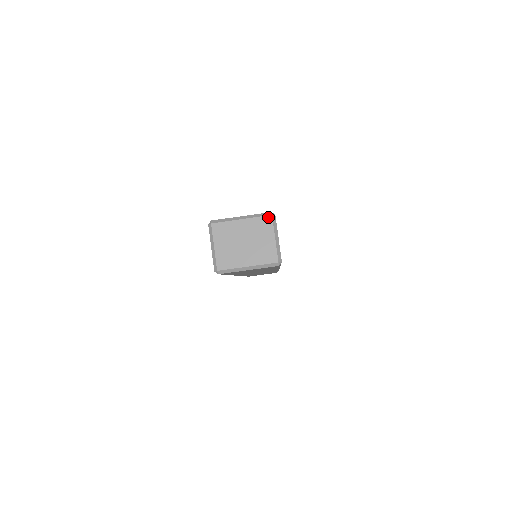
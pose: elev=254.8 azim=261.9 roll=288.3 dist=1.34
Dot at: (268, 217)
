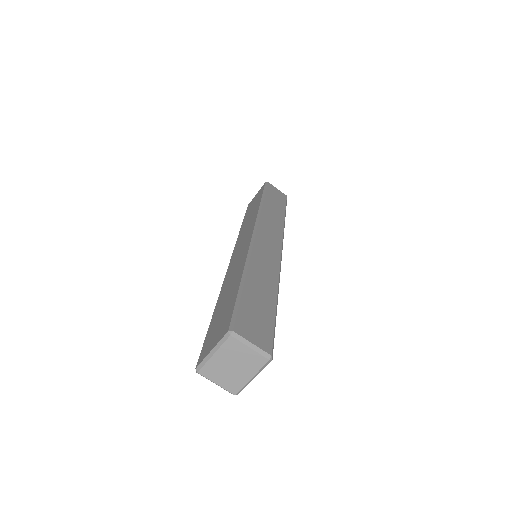
Dot at: (229, 339)
